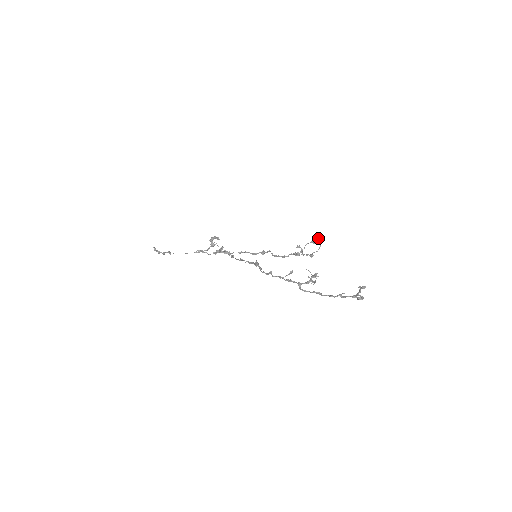
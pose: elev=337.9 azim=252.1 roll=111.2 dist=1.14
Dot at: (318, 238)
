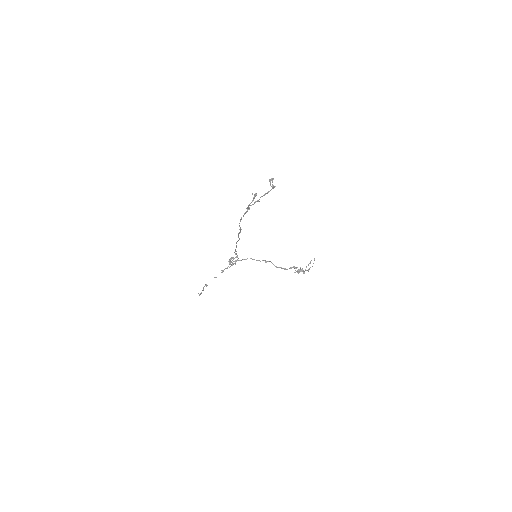
Dot at: occluded
